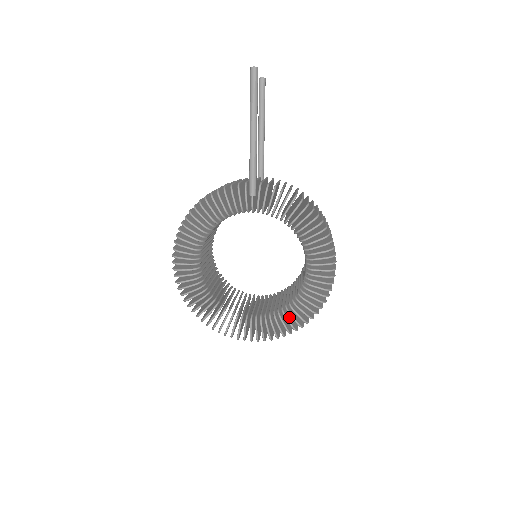
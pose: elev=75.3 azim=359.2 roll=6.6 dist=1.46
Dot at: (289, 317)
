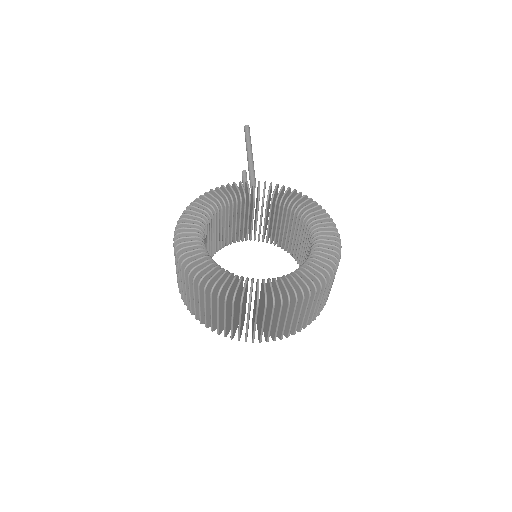
Dot at: (304, 279)
